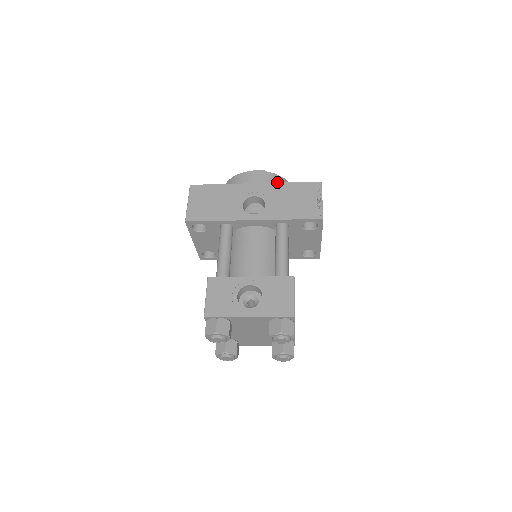
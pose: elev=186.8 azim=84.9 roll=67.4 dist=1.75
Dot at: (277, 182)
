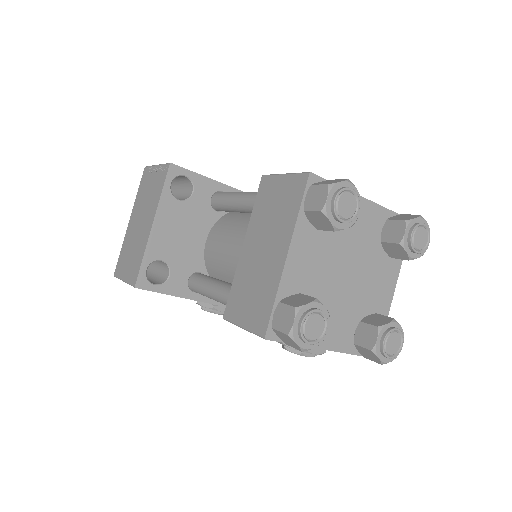
Dot at: occluded
